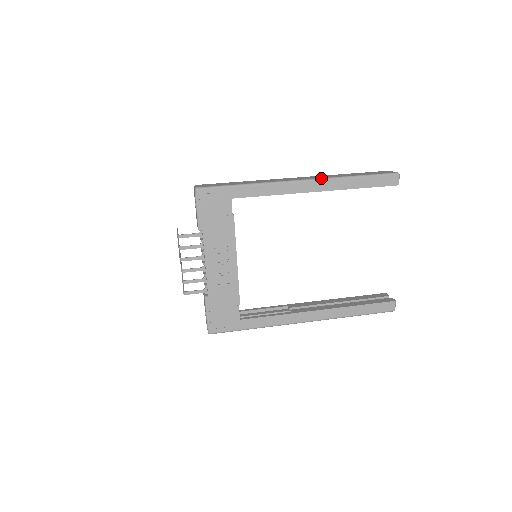
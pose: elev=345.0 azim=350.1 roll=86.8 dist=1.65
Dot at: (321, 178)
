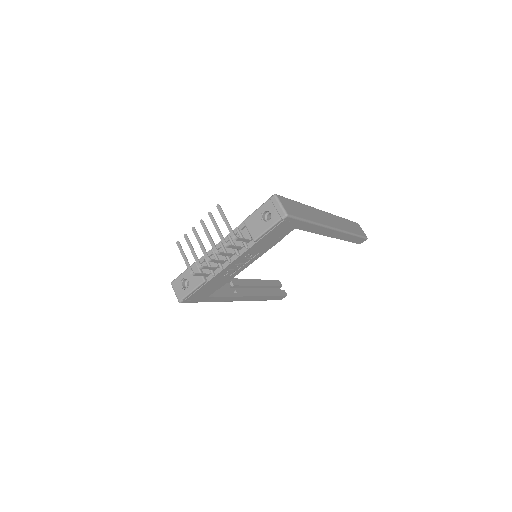
Dot at: (342, 230)
